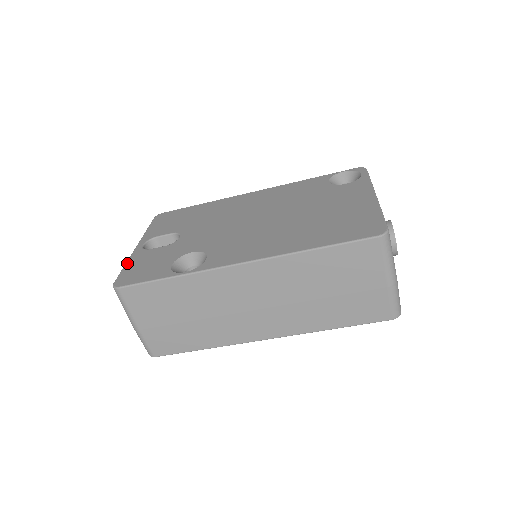
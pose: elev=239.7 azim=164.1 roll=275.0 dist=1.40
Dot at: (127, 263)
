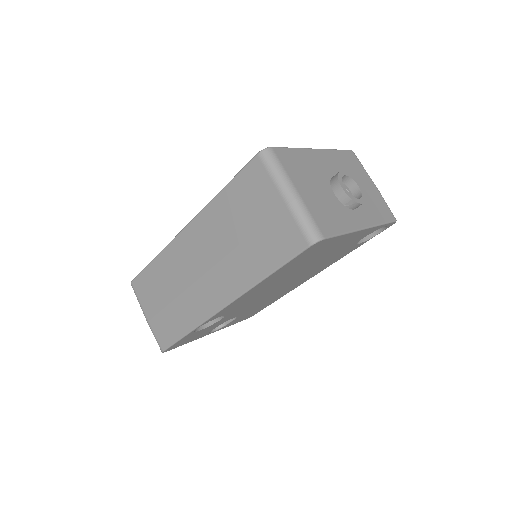
Dot at: occluded
